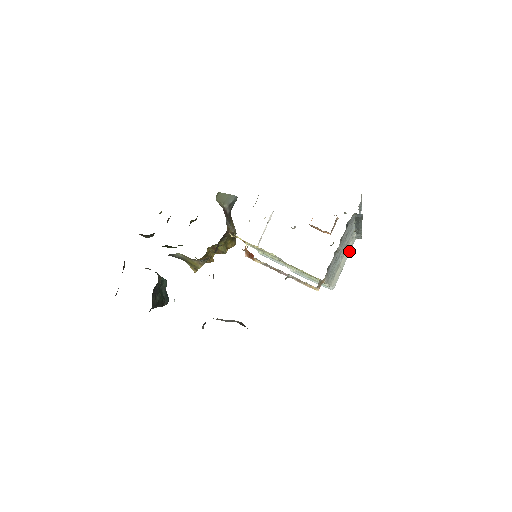
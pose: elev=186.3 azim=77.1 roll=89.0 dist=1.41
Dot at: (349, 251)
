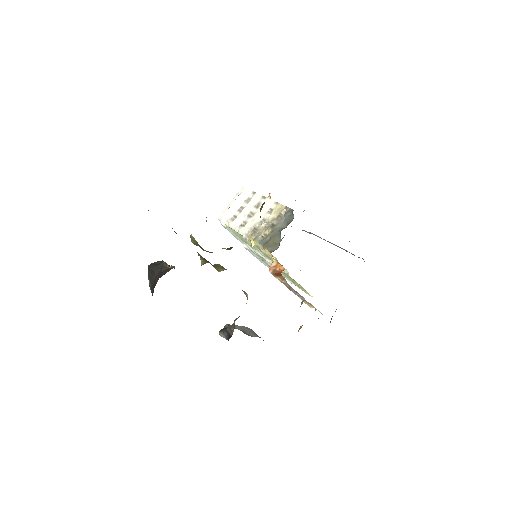
Dot at: occluded
